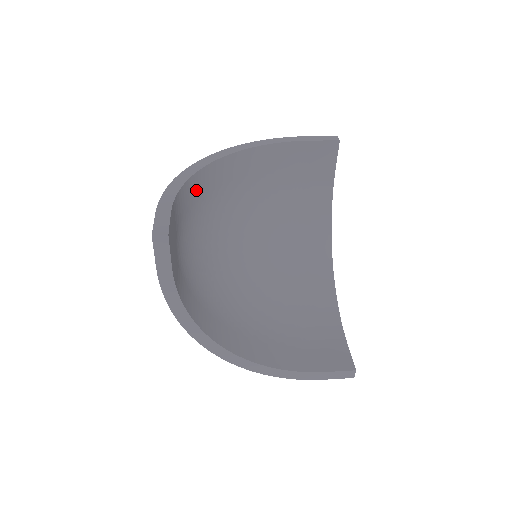
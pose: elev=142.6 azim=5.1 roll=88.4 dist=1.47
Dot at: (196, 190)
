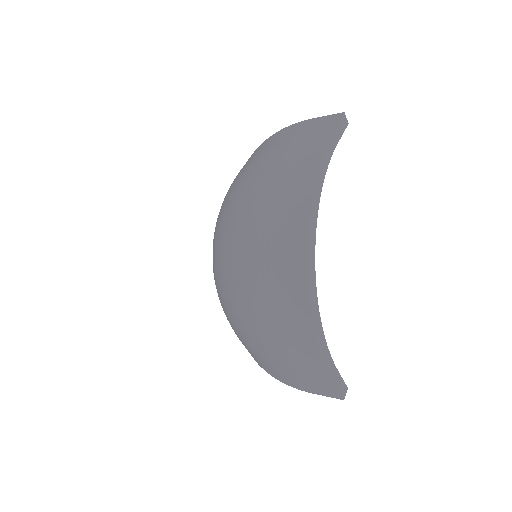
Dot at: occluded
